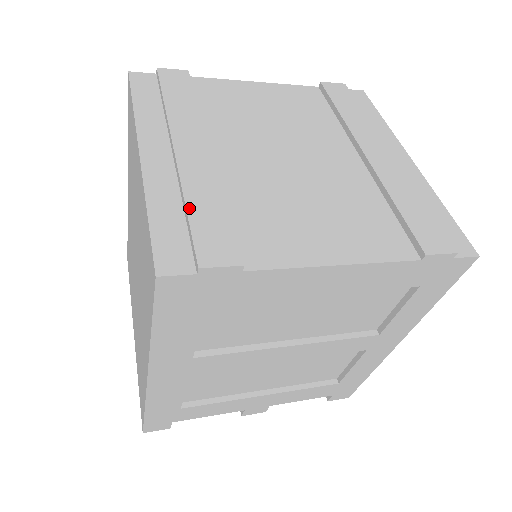
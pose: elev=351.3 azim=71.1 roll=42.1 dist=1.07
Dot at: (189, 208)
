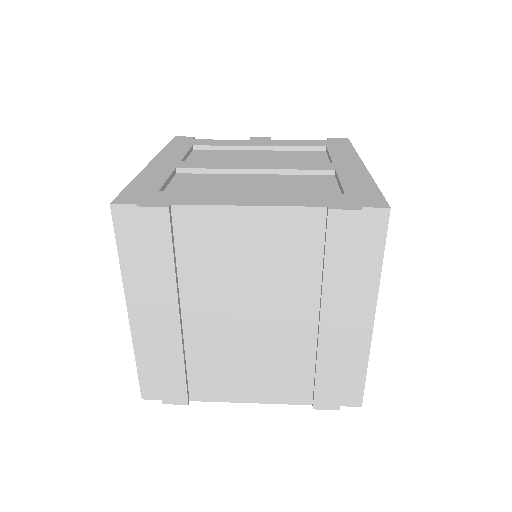
Dot at: (160, 369)
